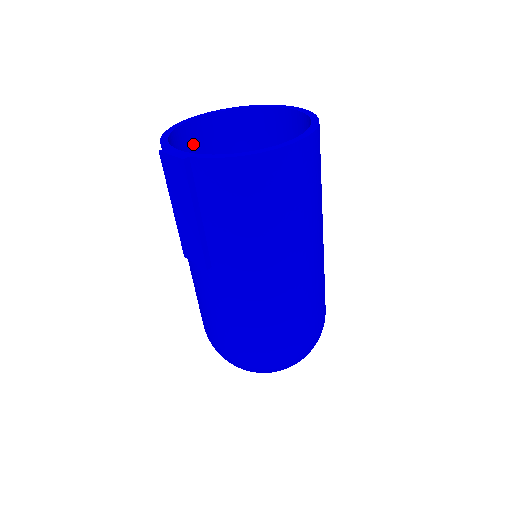
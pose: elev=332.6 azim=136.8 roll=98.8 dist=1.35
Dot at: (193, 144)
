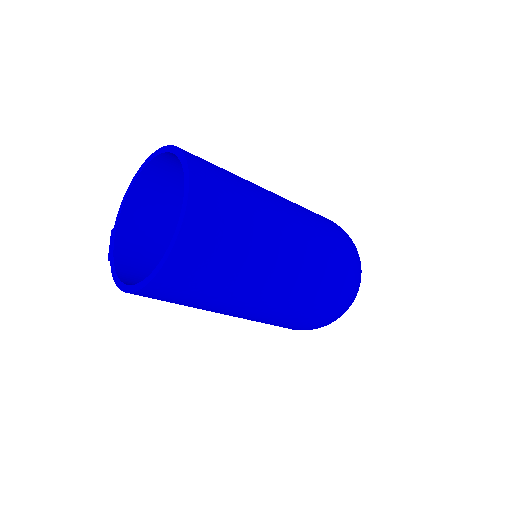
Dot at: (165, 174)
